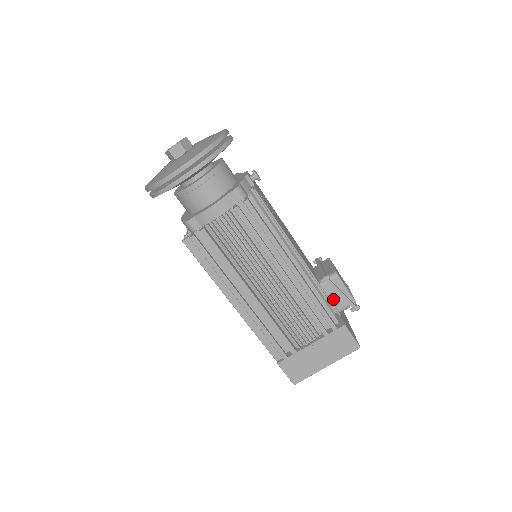
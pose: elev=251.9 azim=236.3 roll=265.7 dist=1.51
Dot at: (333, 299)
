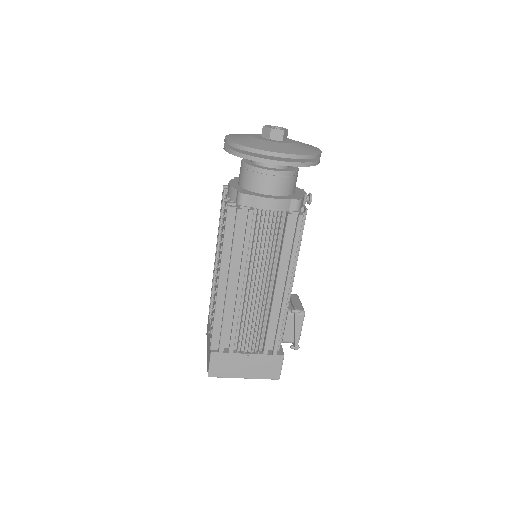
Dot at: (286, 330)
